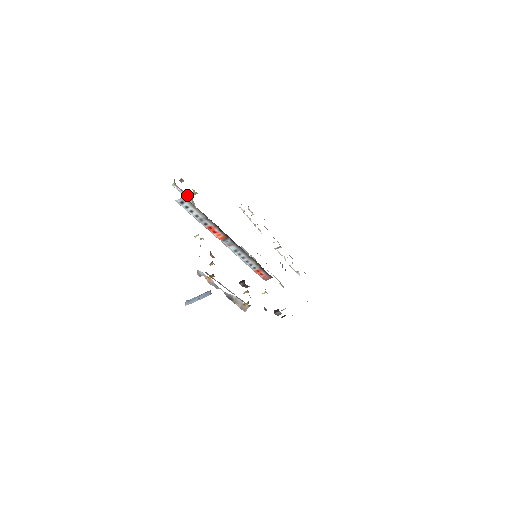
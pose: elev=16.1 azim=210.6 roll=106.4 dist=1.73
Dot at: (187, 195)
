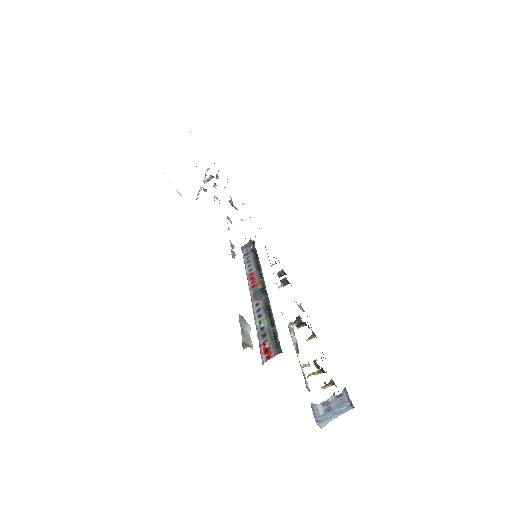
Dot at: (245, 327)
